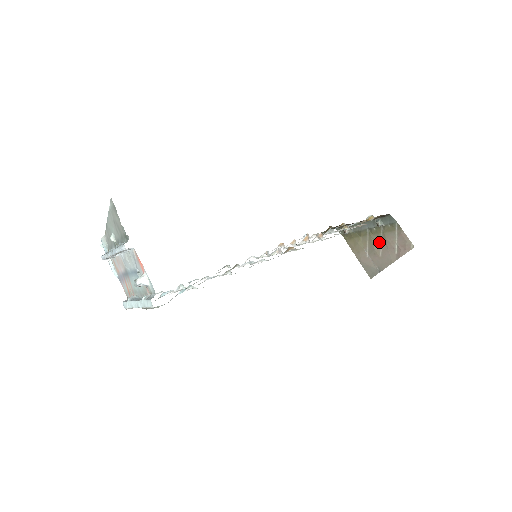
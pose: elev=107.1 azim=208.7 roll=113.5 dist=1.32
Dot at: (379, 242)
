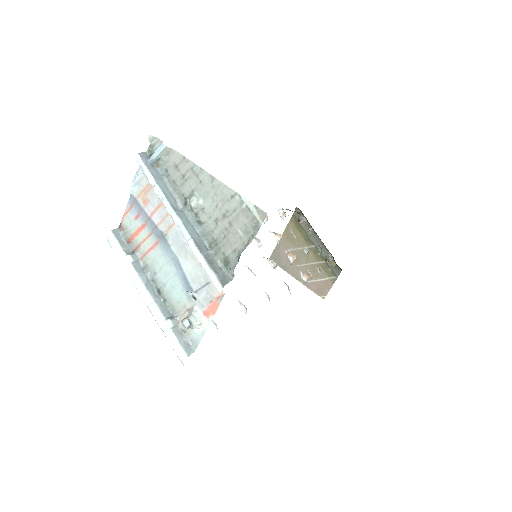
Dot at: (309, 262)
